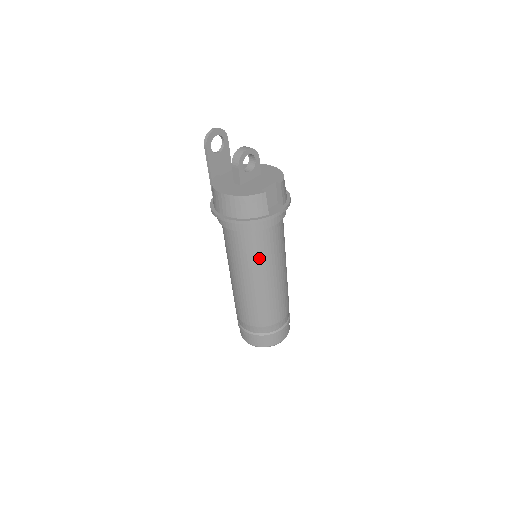
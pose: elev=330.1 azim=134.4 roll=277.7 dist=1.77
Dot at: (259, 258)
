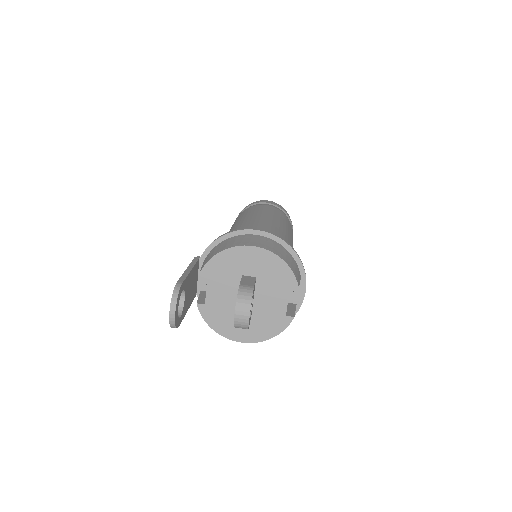
Dot at: occluded
